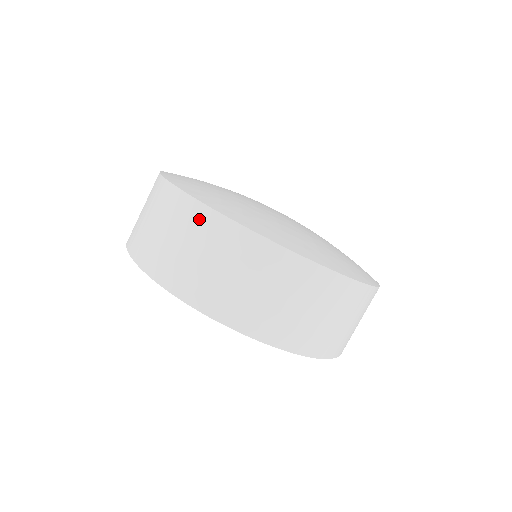
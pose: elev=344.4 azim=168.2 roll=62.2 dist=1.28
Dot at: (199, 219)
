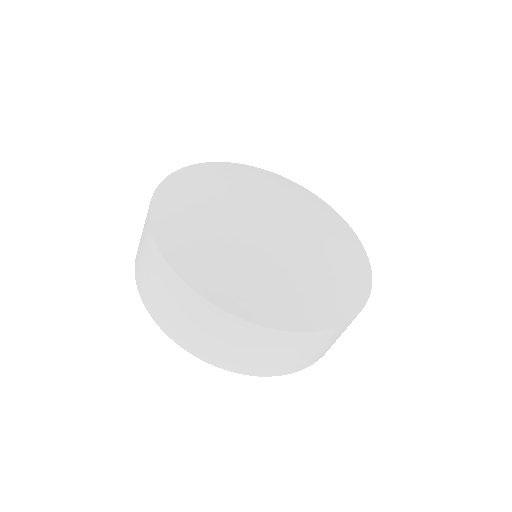
Dot at: (167, 276)
